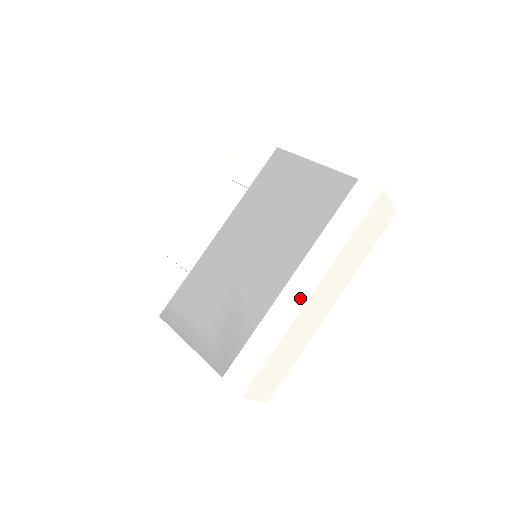
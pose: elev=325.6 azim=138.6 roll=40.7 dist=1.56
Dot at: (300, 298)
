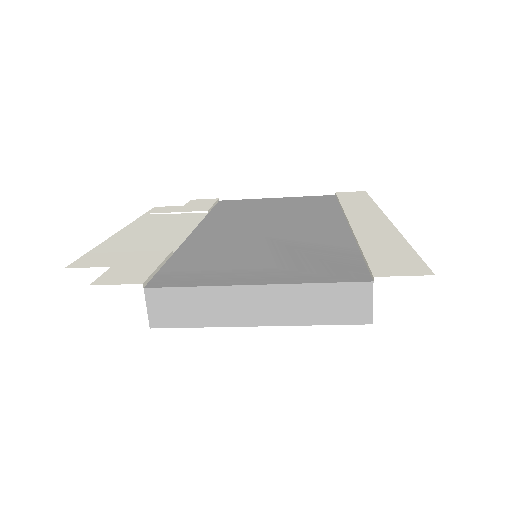
Dot at: (381, 223)
